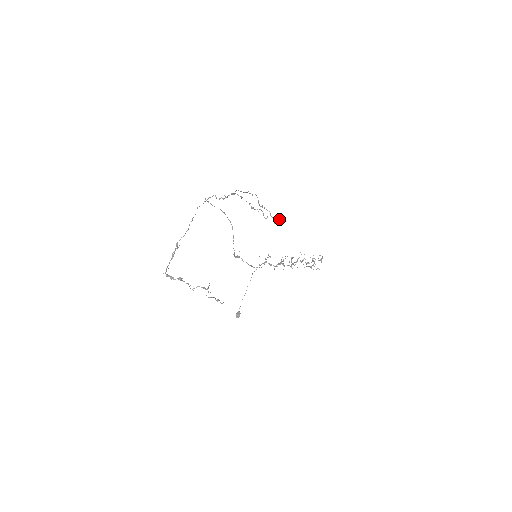
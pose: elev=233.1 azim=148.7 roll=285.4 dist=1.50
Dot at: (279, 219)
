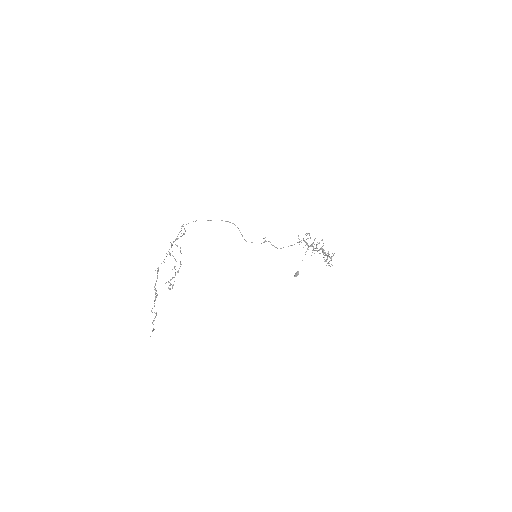
Dot at: (169, 289)
